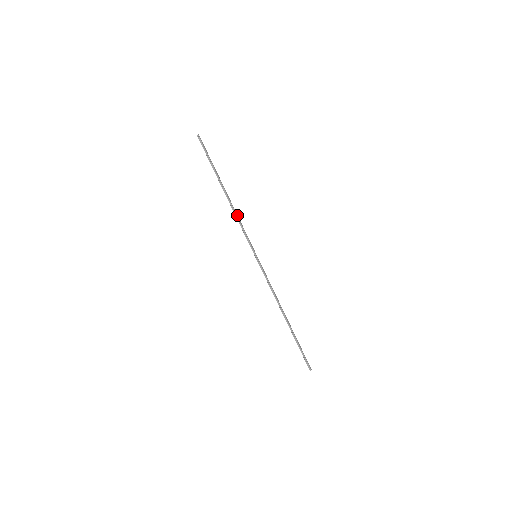
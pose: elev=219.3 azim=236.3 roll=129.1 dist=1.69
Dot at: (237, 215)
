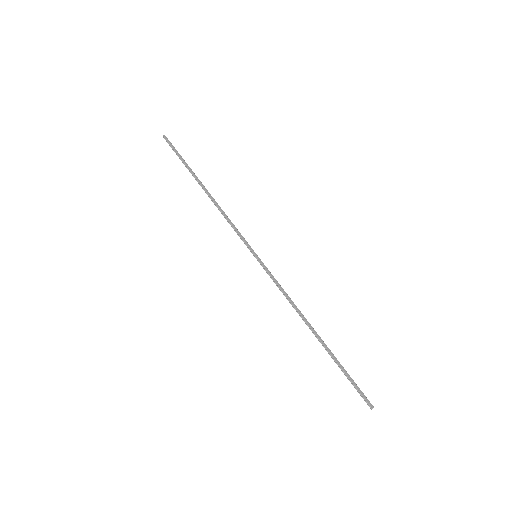
Dot at: (222, 211)
